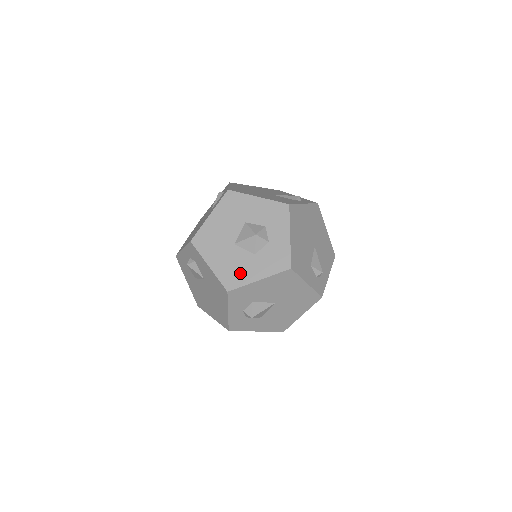
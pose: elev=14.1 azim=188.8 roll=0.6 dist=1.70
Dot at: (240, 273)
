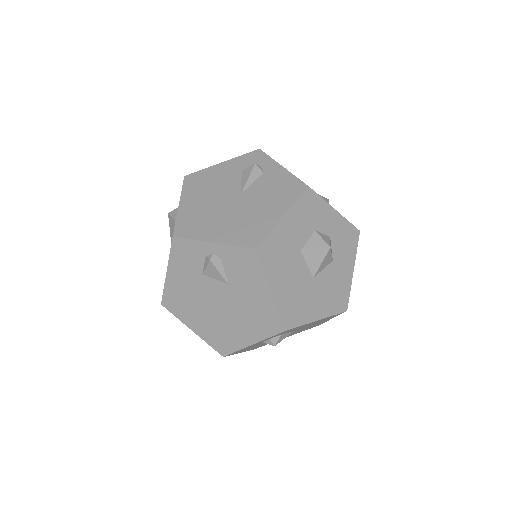
Dot at: (340, 288)
